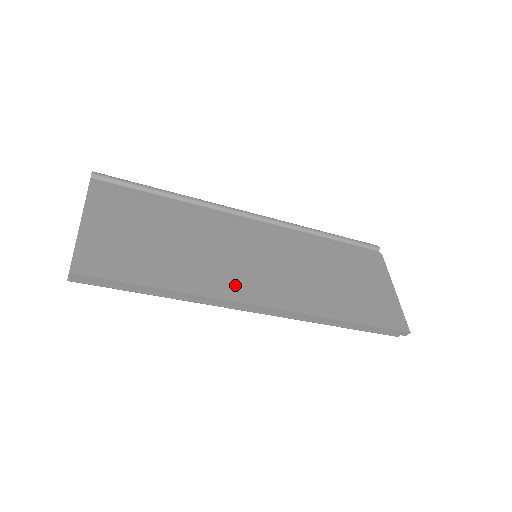
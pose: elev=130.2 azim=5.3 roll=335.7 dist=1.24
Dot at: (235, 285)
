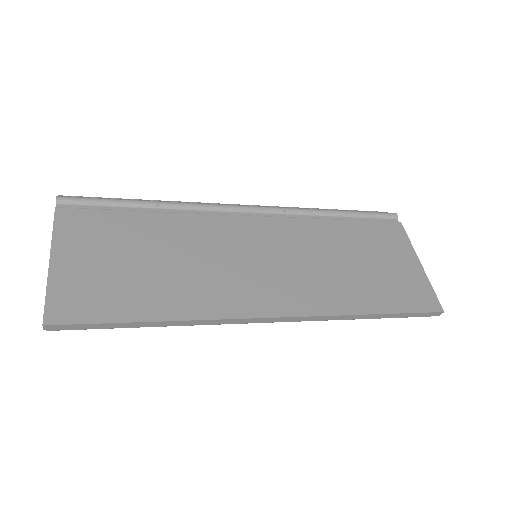
Dot at: (235, 298)
